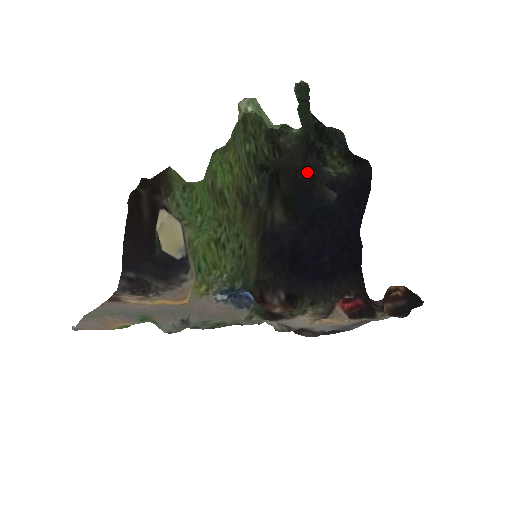
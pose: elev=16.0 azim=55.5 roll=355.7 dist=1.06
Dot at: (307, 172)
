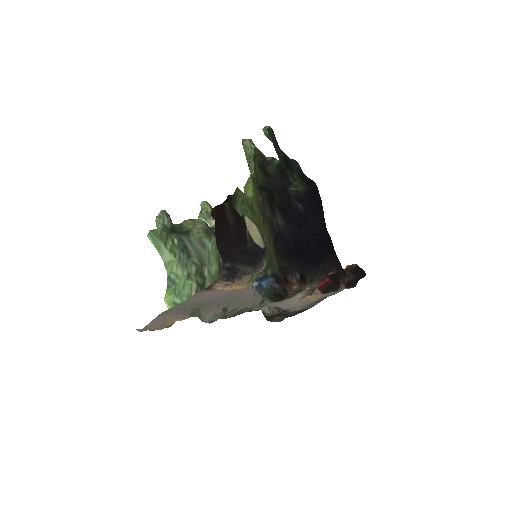
Dot at: (285, 190)
